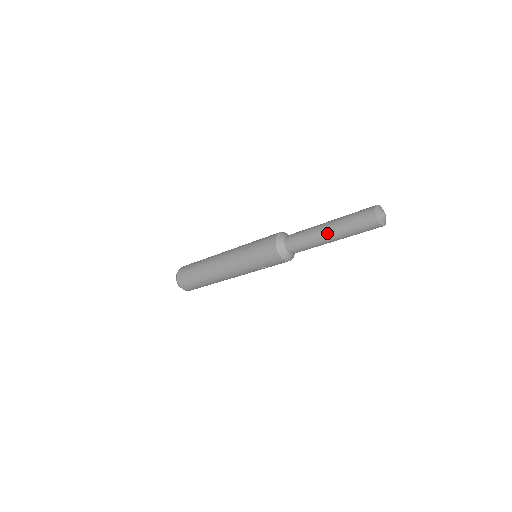
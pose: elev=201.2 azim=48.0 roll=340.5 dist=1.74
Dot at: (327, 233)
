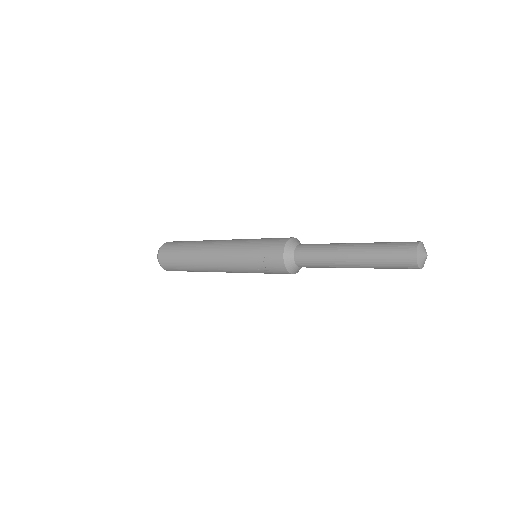
Dot at: (349, 252)
